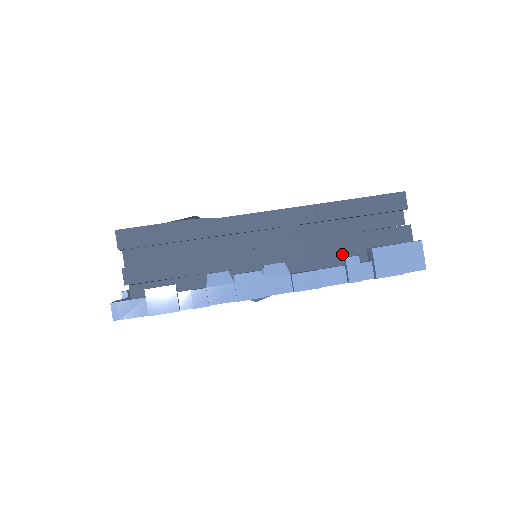
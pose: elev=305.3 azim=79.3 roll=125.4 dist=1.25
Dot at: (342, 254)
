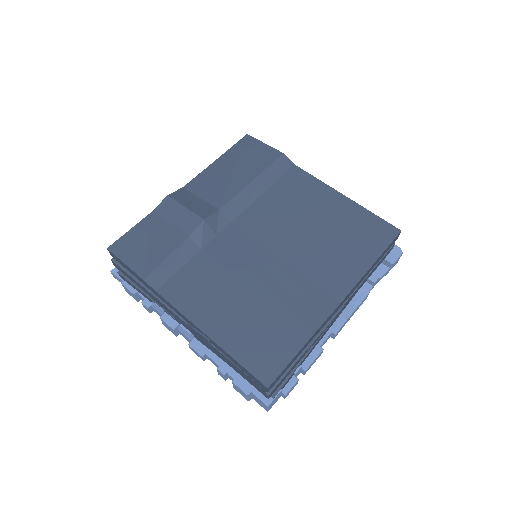
Dot at: occluded
